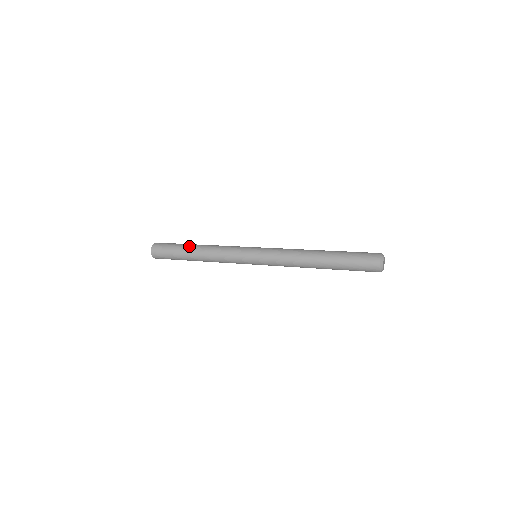
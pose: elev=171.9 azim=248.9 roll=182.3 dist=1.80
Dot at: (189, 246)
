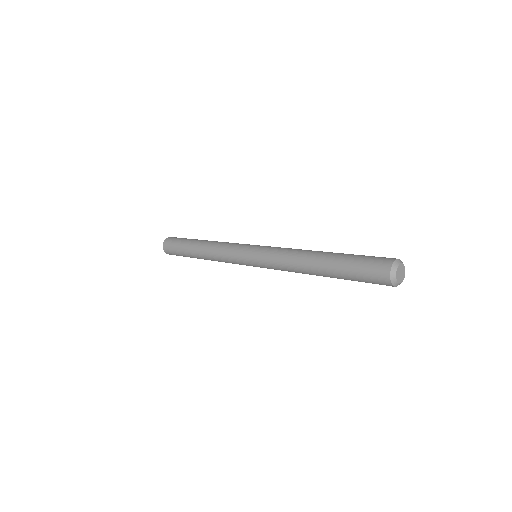
Dot at: (192, 245)
